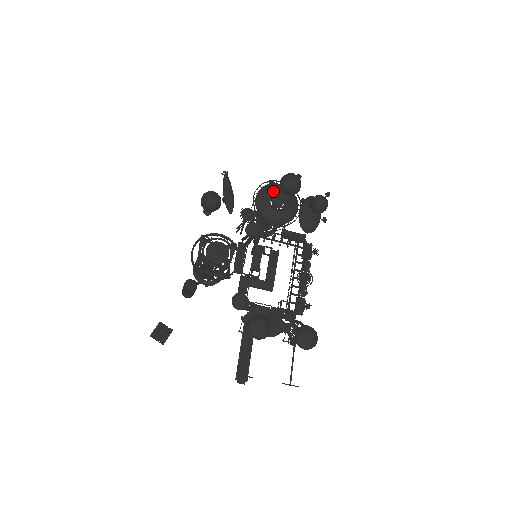
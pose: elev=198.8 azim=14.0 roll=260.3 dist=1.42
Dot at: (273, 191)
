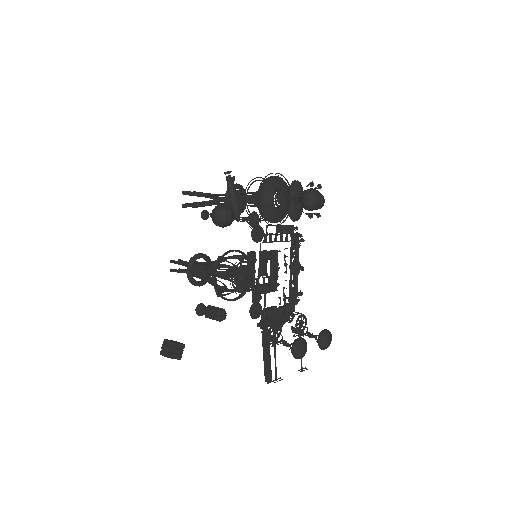
Dot at: (275, 190)
